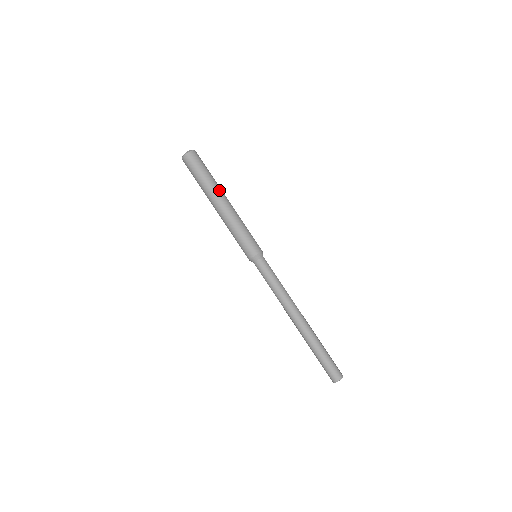
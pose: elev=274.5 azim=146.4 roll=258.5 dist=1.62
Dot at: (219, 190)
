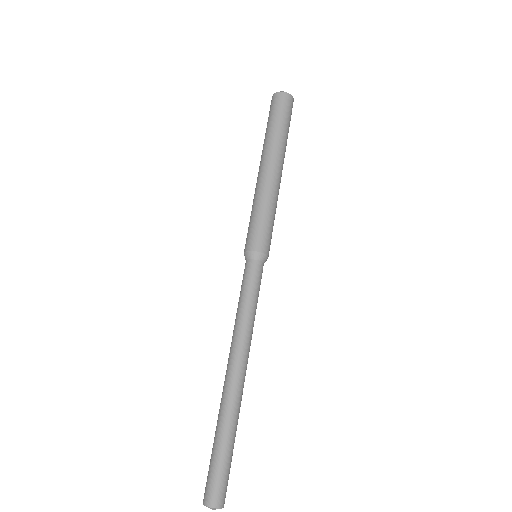
Dot at: (282, 153)
